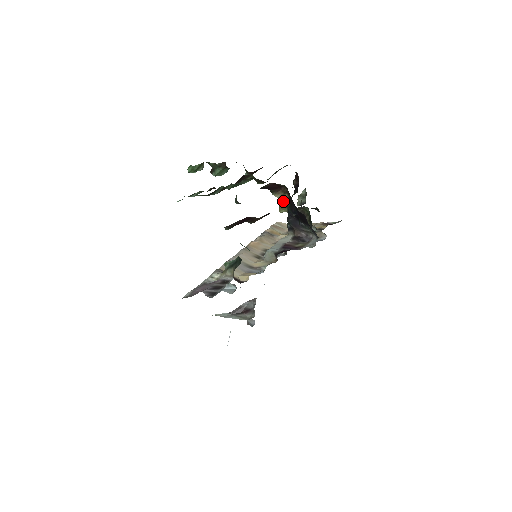
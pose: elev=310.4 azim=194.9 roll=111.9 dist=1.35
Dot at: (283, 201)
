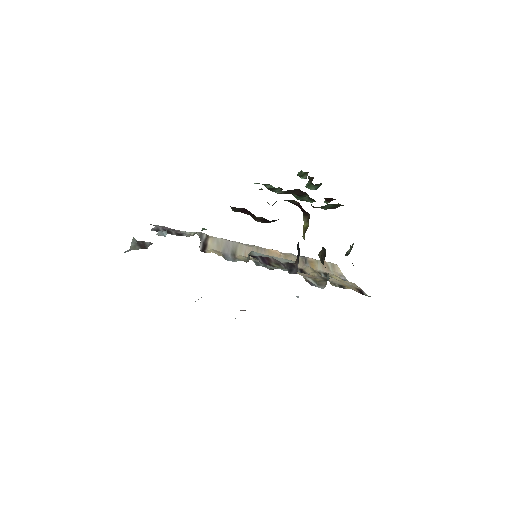
Dot at: (305, 227)
